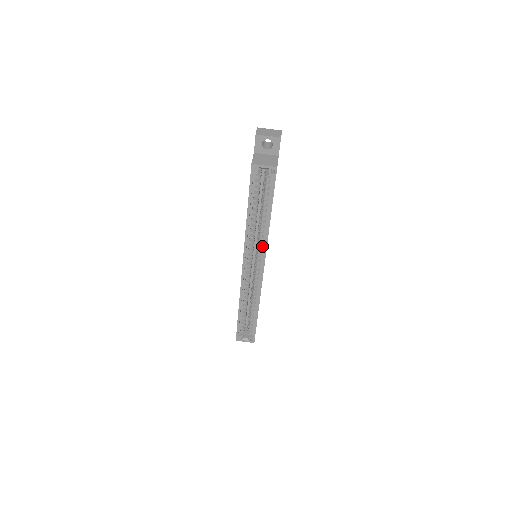
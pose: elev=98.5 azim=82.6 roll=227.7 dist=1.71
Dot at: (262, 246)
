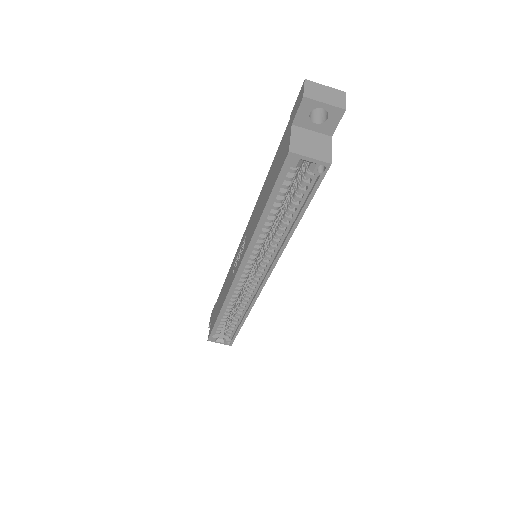
Dot at: (271, 256)
